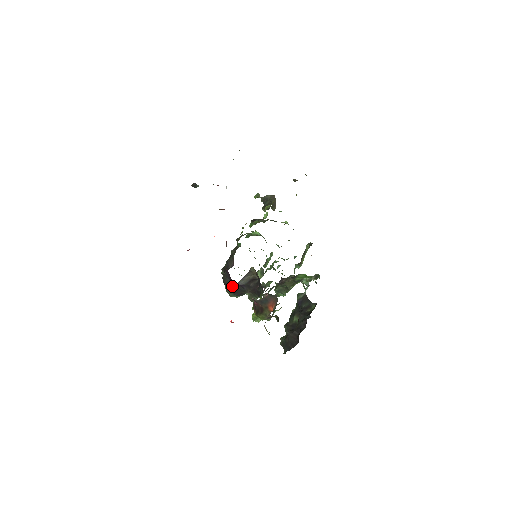
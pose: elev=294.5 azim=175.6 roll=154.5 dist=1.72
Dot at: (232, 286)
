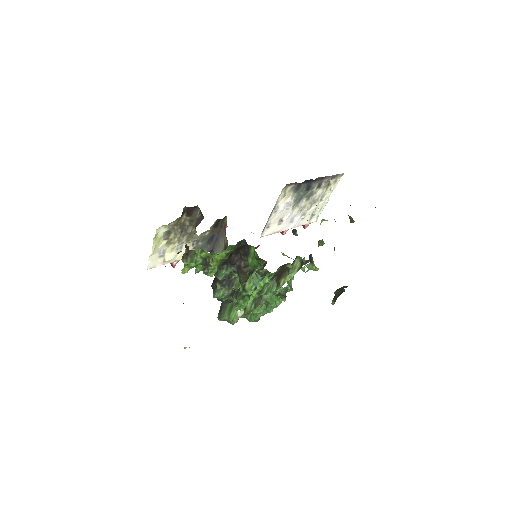
Dot at: occluded
